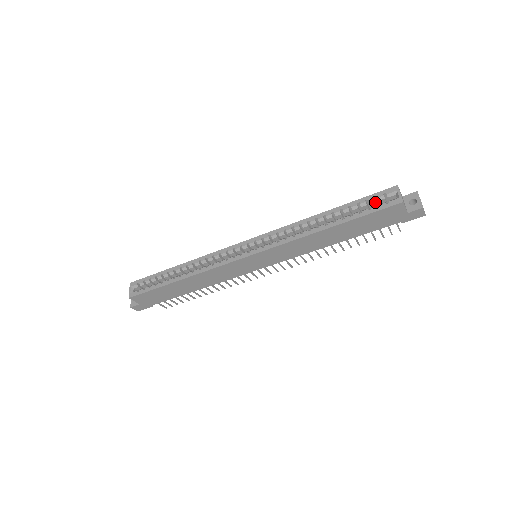
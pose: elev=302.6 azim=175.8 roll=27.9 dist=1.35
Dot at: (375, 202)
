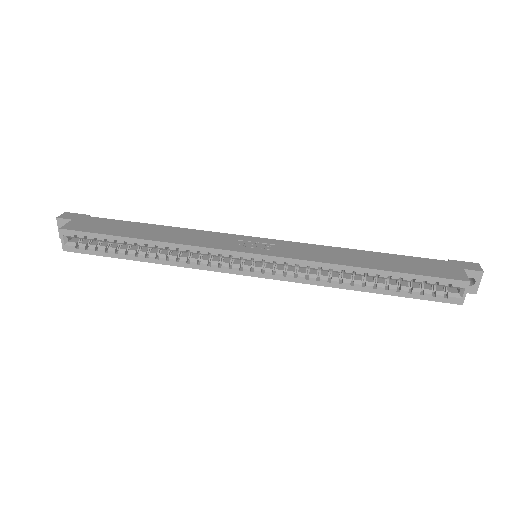
Dot at: (433, 284)
